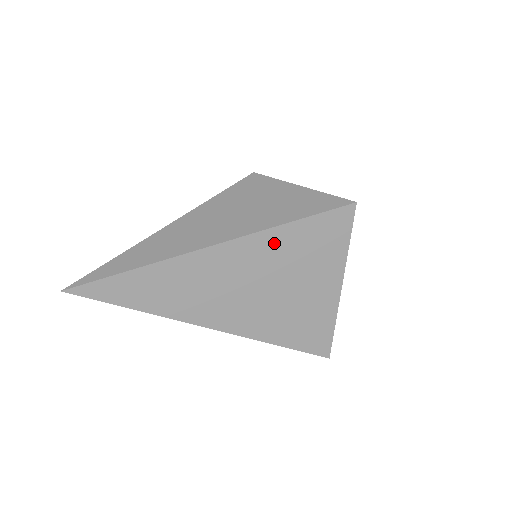
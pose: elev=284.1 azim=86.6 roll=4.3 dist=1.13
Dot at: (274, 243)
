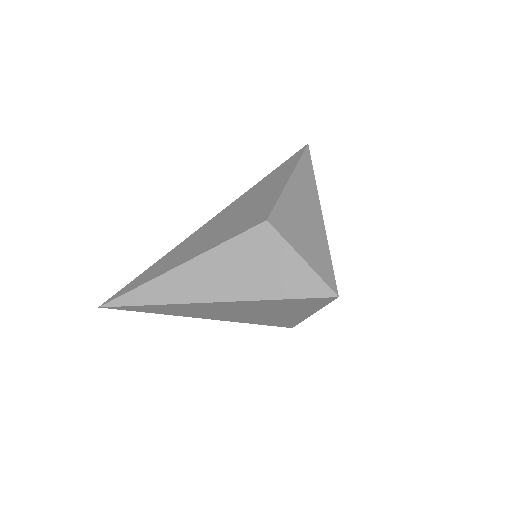
Dot at: (265, 303)
